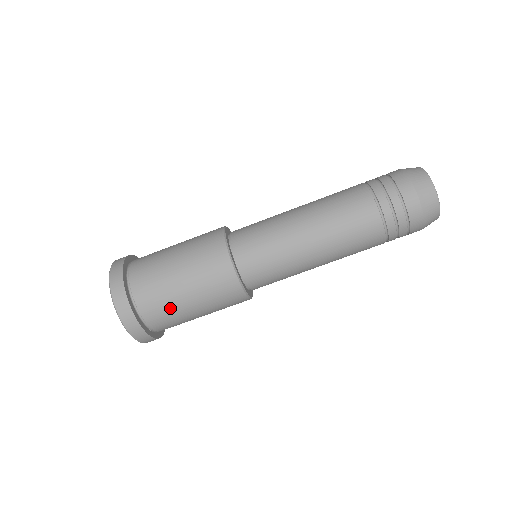
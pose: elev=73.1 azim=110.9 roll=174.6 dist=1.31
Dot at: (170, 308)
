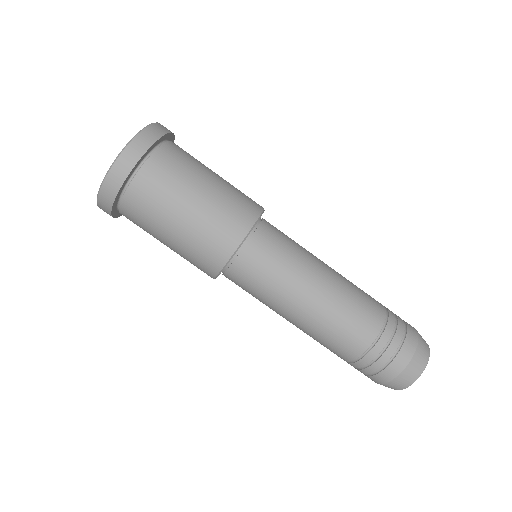
Dot at: (162, 201)
